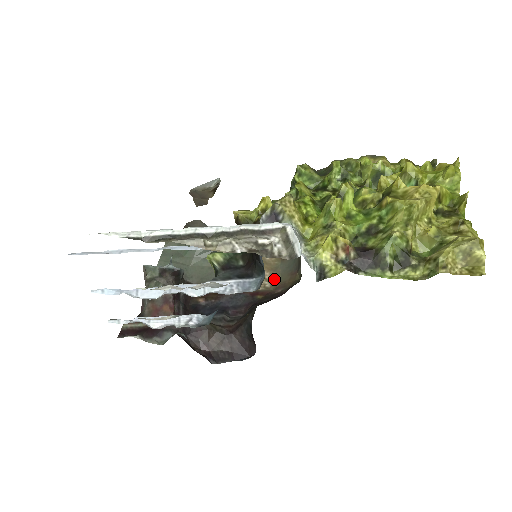
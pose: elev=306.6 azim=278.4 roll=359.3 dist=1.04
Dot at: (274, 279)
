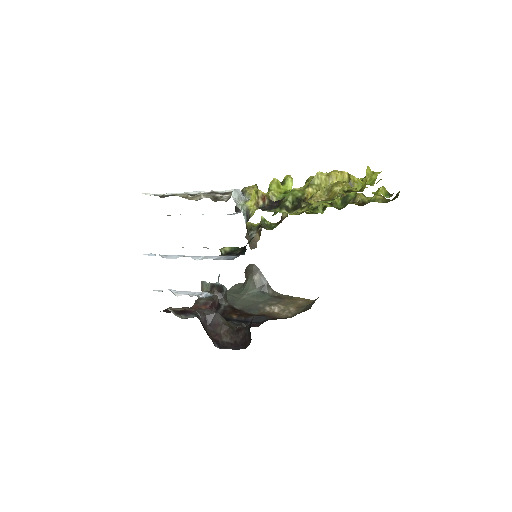
Dot at: (296, 312)
